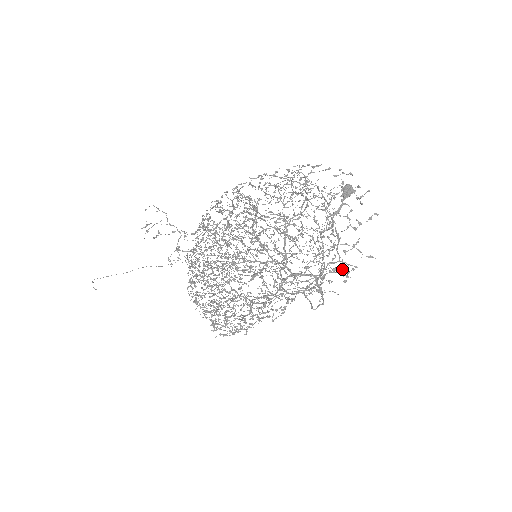
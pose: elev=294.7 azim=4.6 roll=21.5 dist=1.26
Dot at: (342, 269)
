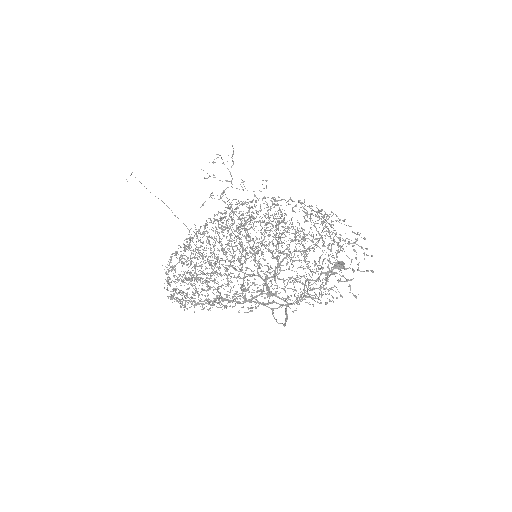
Dot at: (320, 303)
